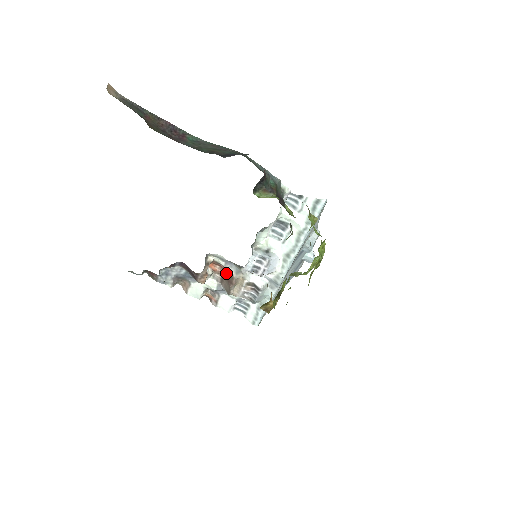
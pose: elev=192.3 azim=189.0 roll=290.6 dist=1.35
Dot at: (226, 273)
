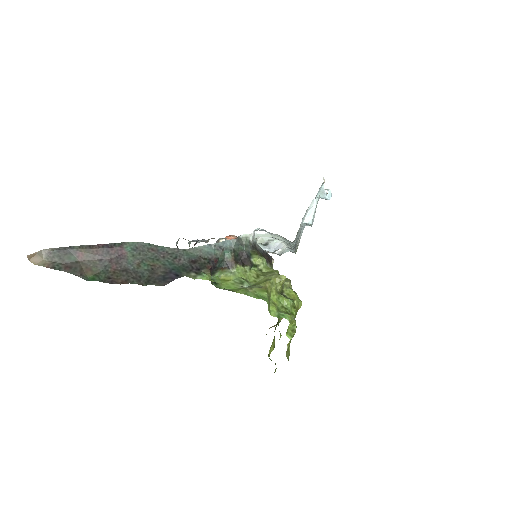
Dot at: occluded
